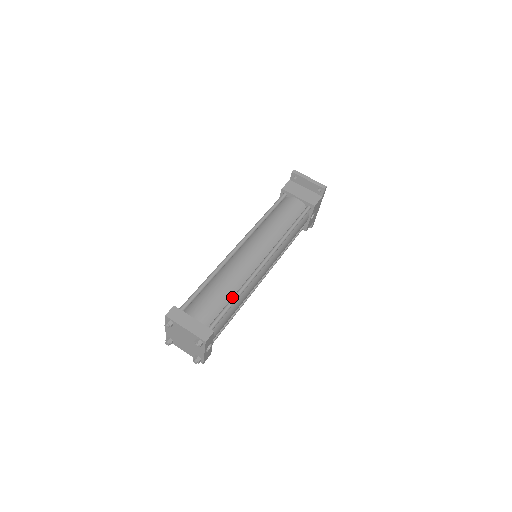
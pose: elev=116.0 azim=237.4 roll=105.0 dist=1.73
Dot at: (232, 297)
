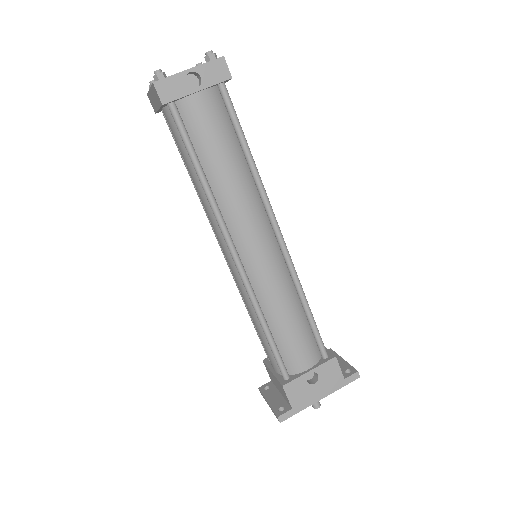
Dot at: (244, 154)
